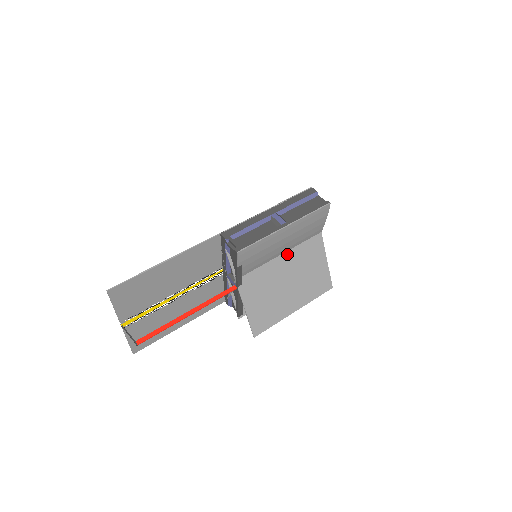
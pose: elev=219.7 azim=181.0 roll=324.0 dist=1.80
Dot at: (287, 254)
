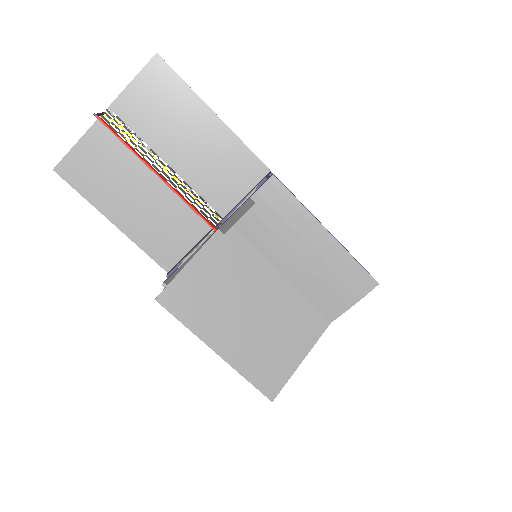
Dot at: (285, 284)
